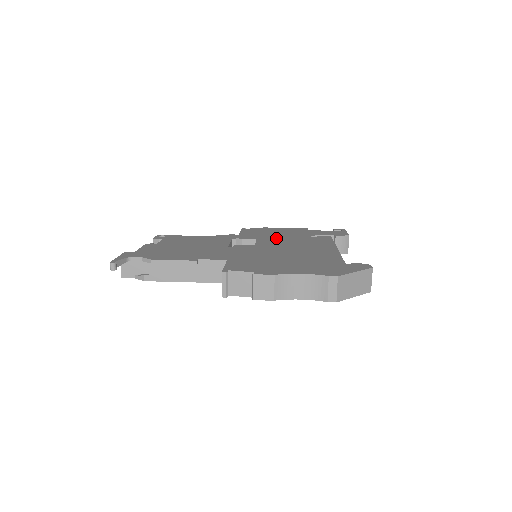
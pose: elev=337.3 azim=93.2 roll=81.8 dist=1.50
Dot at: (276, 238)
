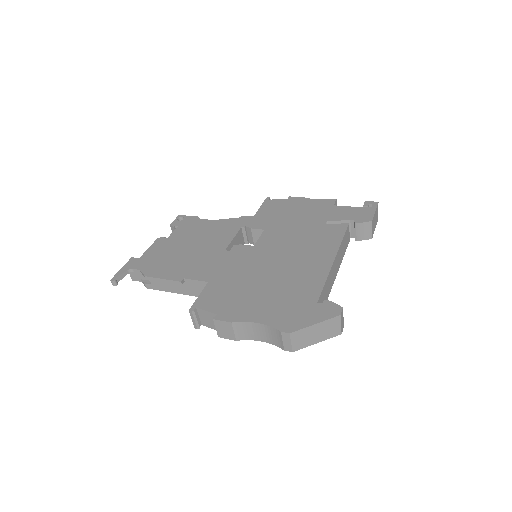
Dot at: (285, 228)
